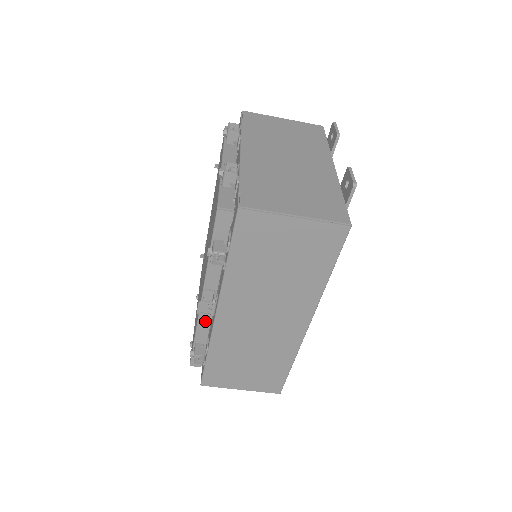
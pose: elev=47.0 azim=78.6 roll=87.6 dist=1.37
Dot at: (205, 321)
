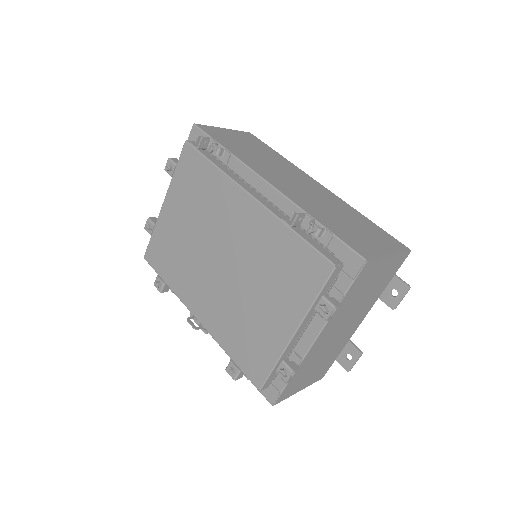
Dot at: occluded
